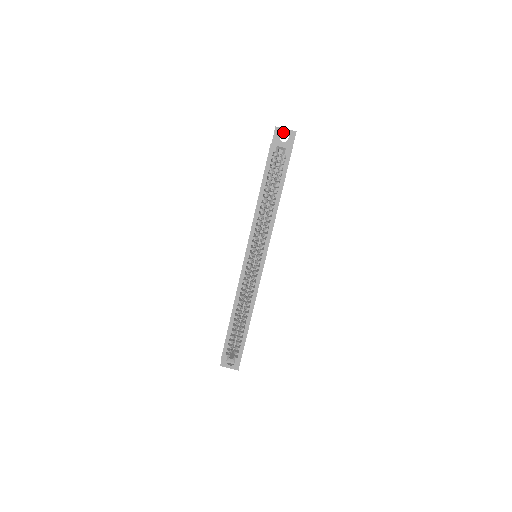
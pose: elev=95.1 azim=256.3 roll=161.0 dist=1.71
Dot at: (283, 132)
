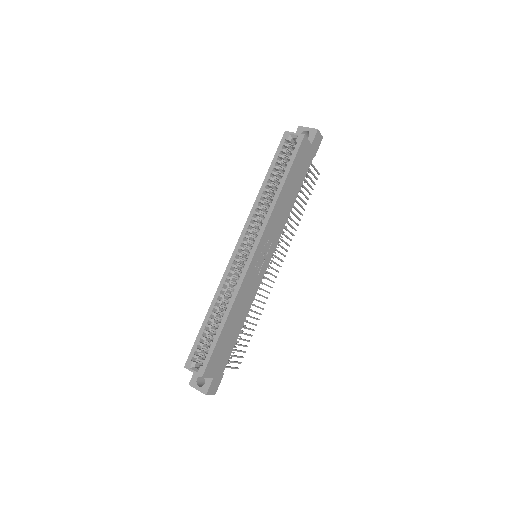
Dot at: (306, 132)
